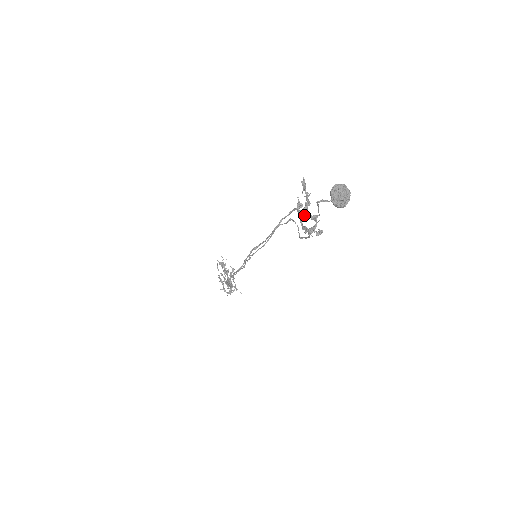
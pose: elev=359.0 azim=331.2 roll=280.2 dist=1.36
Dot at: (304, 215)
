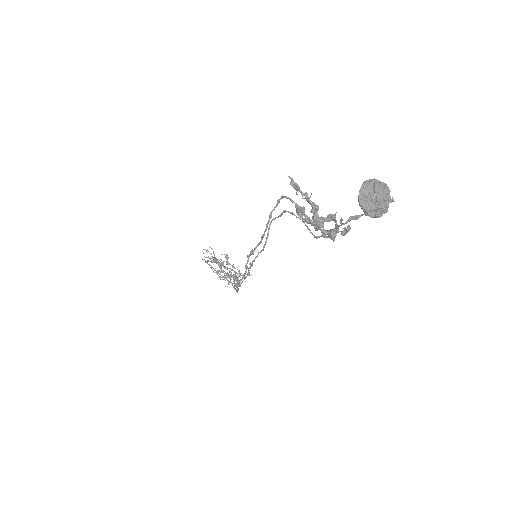
Dot at: (317, 226)
